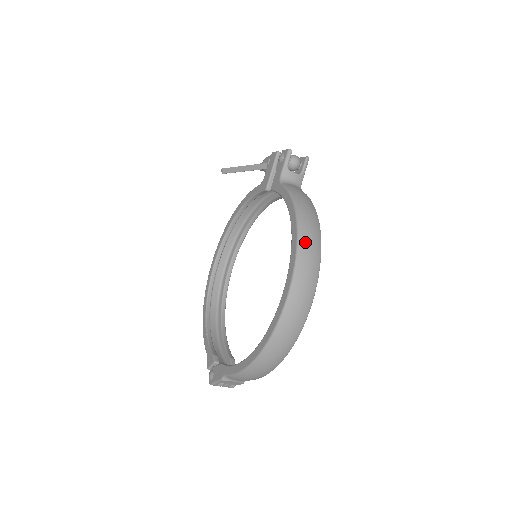
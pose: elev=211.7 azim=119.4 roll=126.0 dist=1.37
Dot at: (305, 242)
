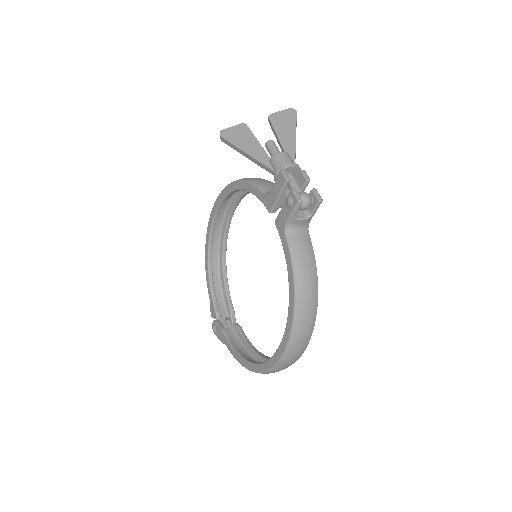
Dot at: (299, 328)
